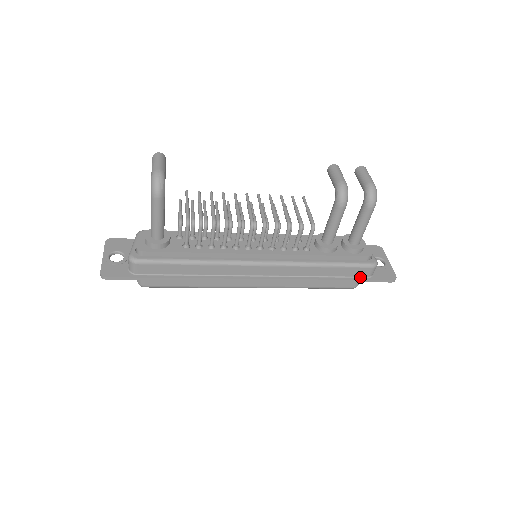
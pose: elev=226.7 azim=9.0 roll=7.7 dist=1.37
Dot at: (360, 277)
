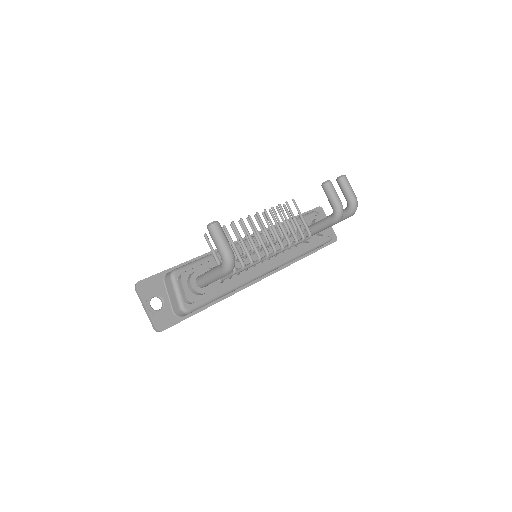
Dot at: (319, 247)
